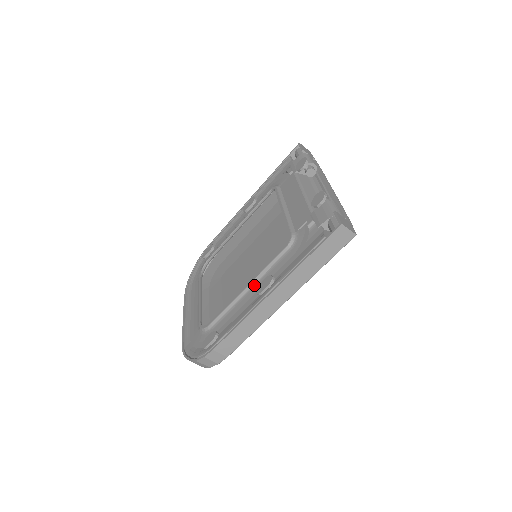
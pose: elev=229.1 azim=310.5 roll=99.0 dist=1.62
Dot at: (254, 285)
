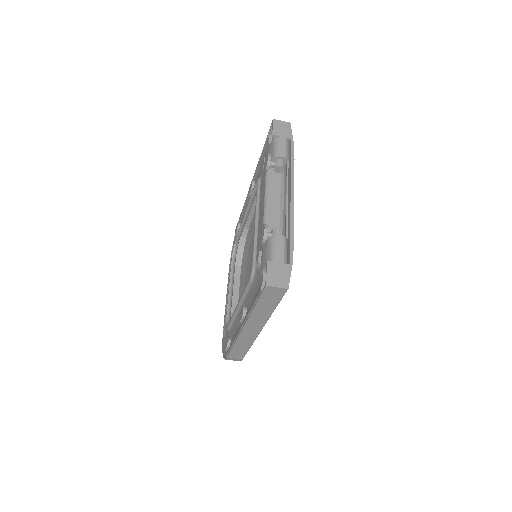
Dot at: (241, 306)
